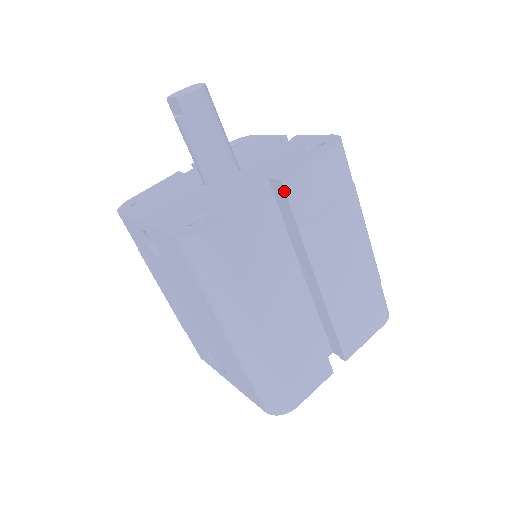
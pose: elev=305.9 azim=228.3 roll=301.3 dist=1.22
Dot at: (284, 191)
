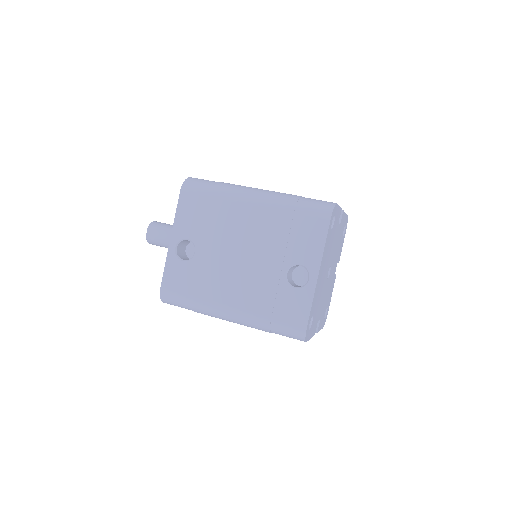
Dot at: occluded
